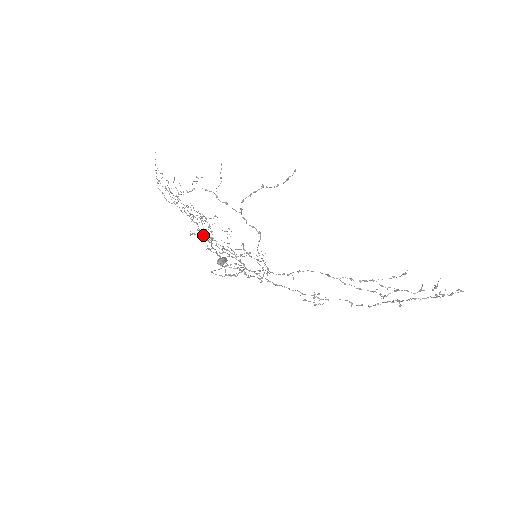
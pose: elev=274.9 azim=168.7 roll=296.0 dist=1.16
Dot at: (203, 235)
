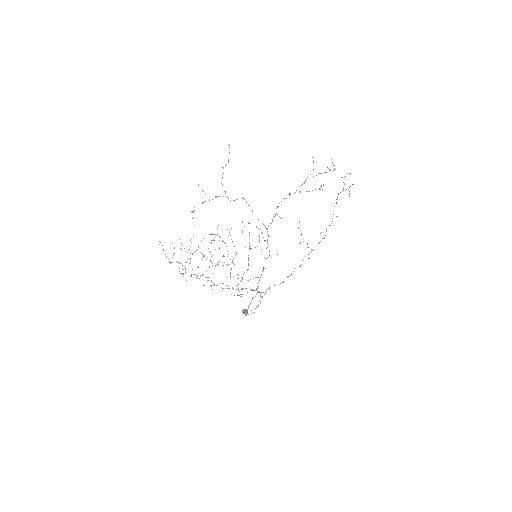
Dot at: occluded
